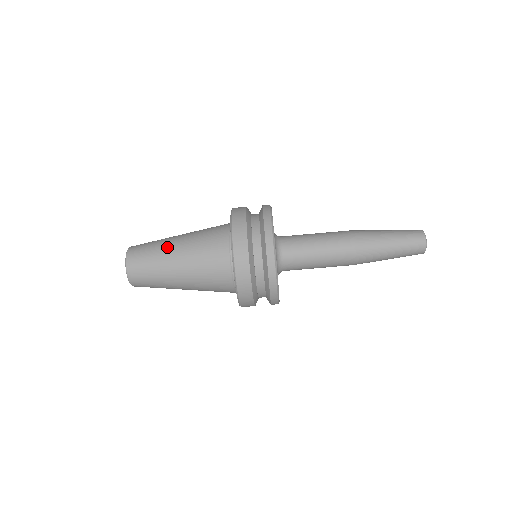
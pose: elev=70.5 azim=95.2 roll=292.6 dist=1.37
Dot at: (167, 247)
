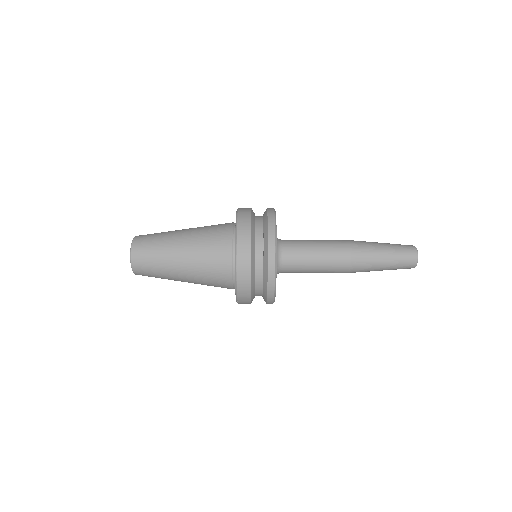
Dot at: (172, 268)
